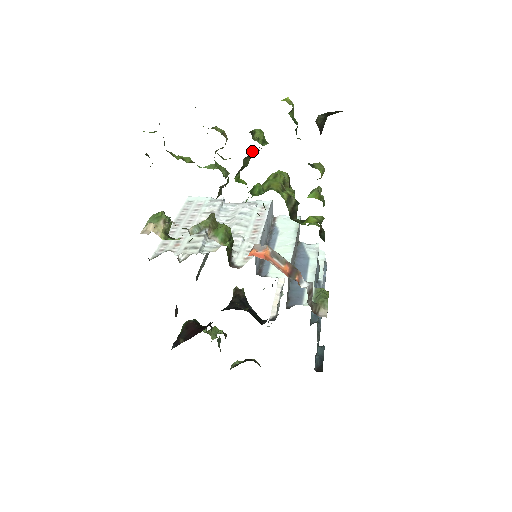
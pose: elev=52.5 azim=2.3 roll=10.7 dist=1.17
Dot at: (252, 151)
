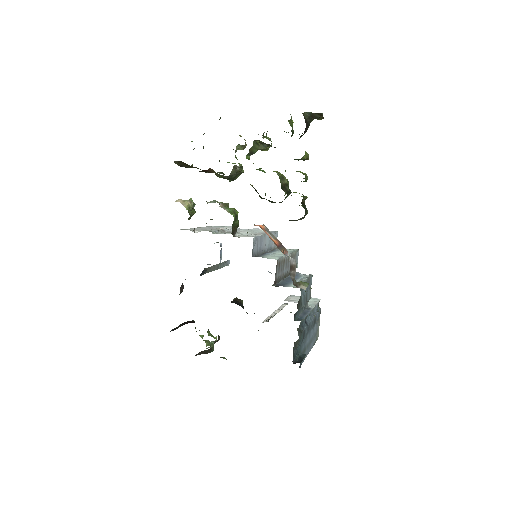
Dot at: (261, 144)
